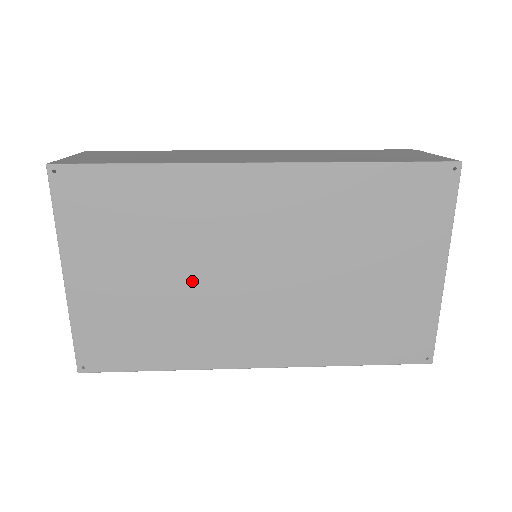
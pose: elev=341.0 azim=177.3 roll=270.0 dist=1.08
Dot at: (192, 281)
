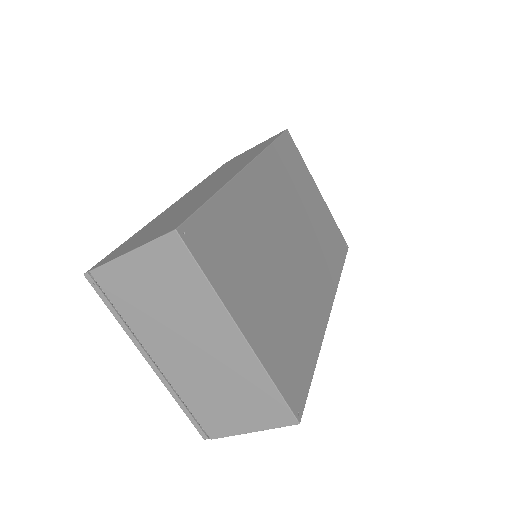
Dot at: (281, 271)
